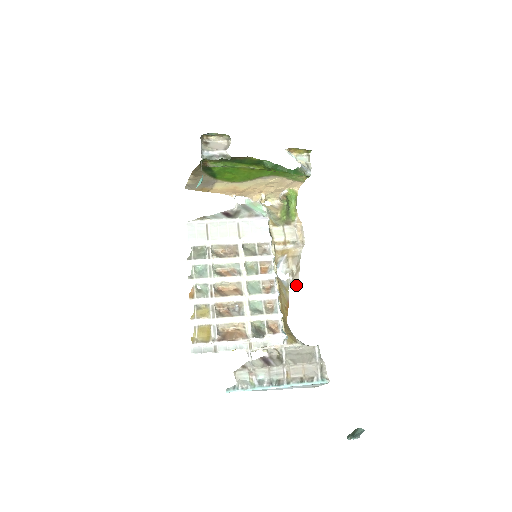
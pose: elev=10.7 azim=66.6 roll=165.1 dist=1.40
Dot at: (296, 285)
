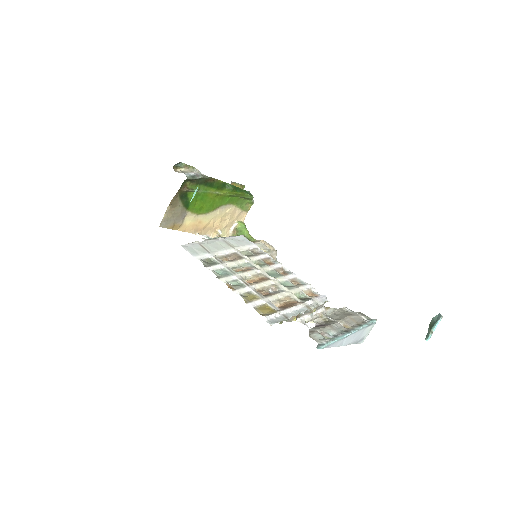
Dot at: occluded
